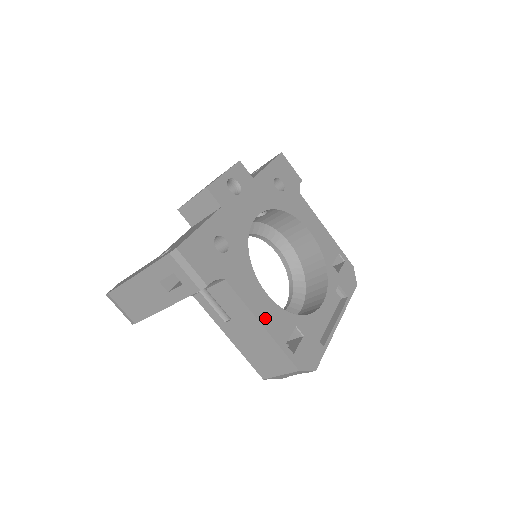
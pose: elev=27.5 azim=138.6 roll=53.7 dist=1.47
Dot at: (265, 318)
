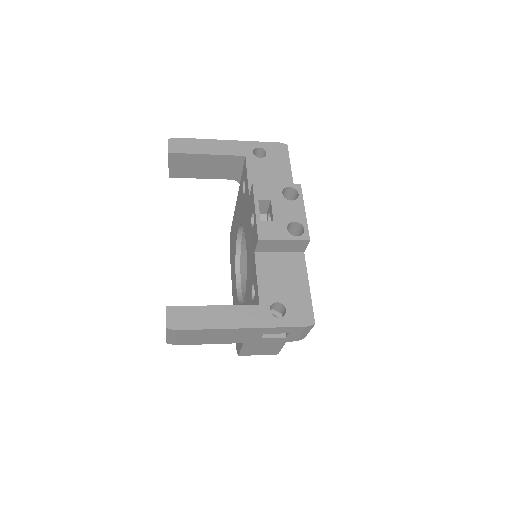
Dot at: occluded
